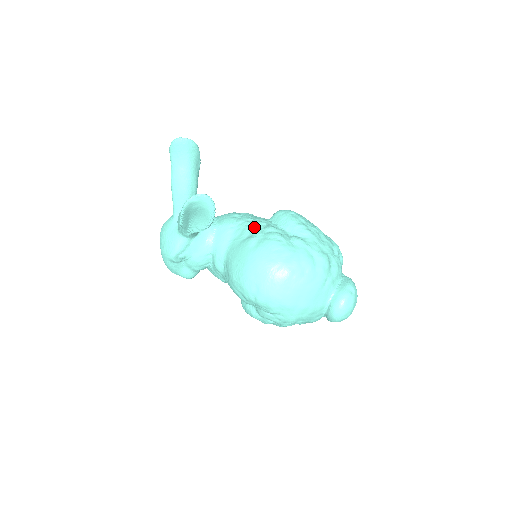
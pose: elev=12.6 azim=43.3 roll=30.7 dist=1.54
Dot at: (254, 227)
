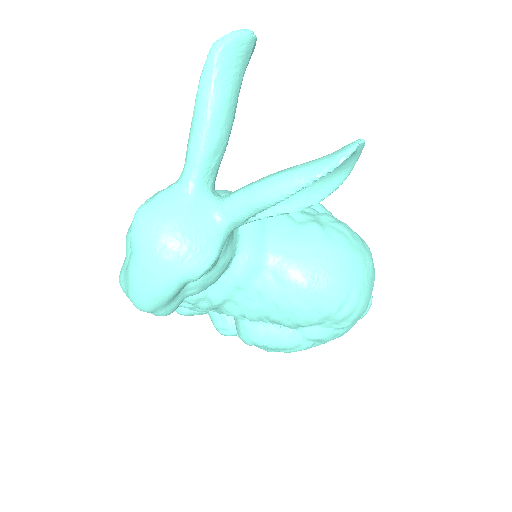
Dot at: occluded
